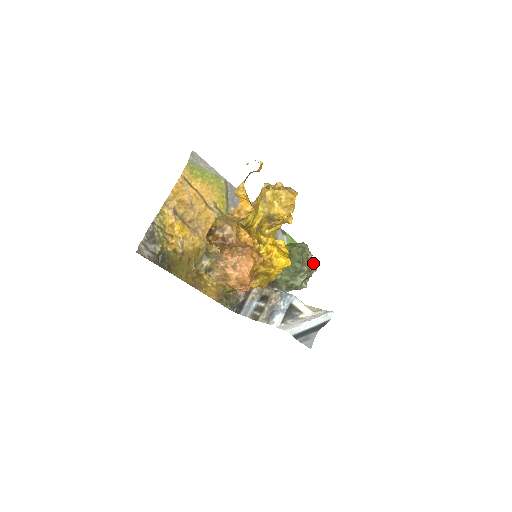
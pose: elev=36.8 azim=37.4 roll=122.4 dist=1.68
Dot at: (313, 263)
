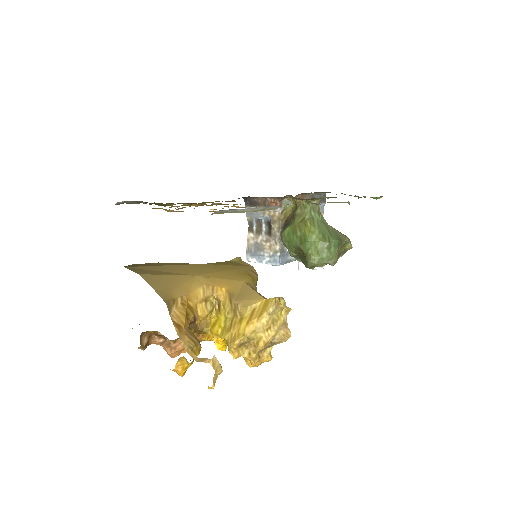
Dot at: occluded
